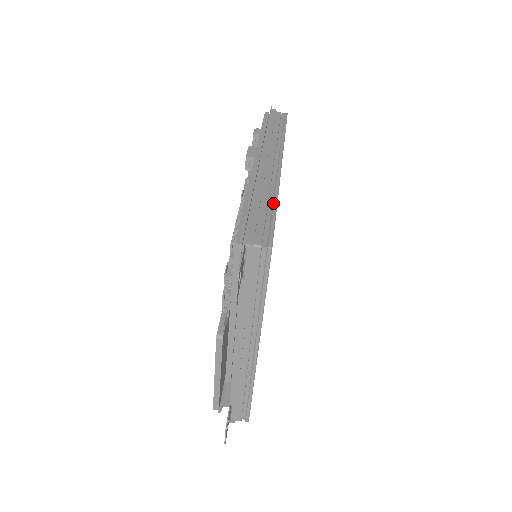
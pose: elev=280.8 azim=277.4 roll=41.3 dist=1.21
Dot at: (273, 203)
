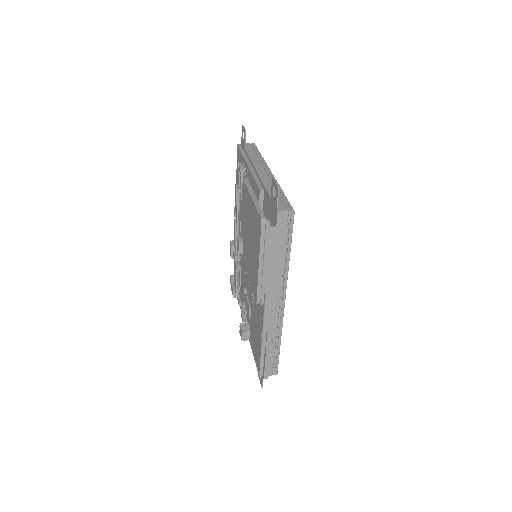
Dot at: occluded
